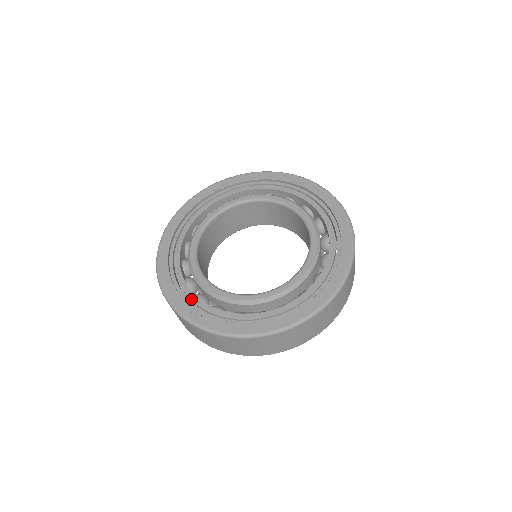
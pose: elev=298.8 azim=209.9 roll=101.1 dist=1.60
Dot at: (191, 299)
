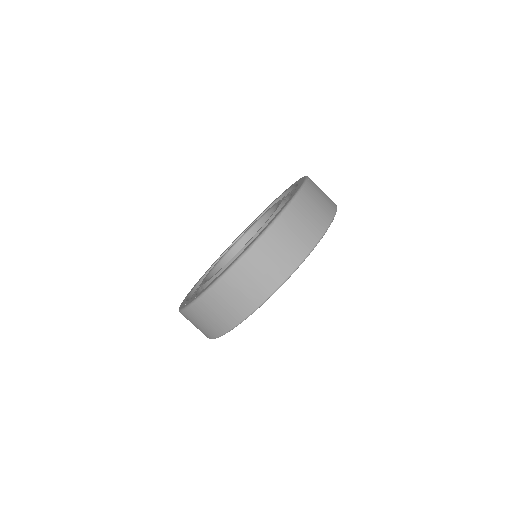
Dot at: occluded
